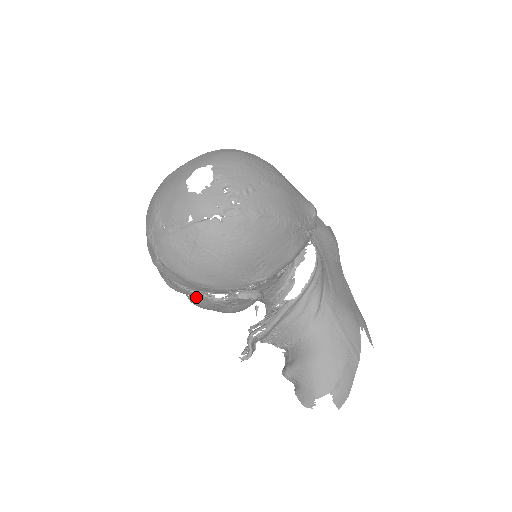
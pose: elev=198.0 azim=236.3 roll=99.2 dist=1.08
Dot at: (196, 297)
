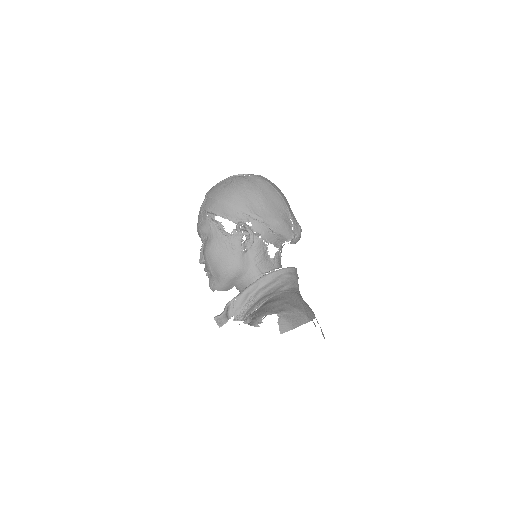
Dot at: (213, 231)
